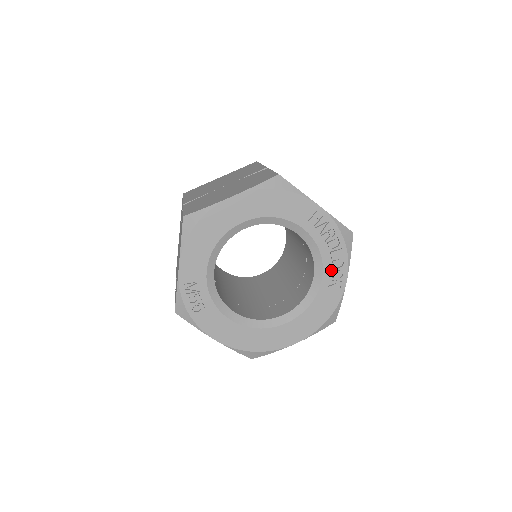
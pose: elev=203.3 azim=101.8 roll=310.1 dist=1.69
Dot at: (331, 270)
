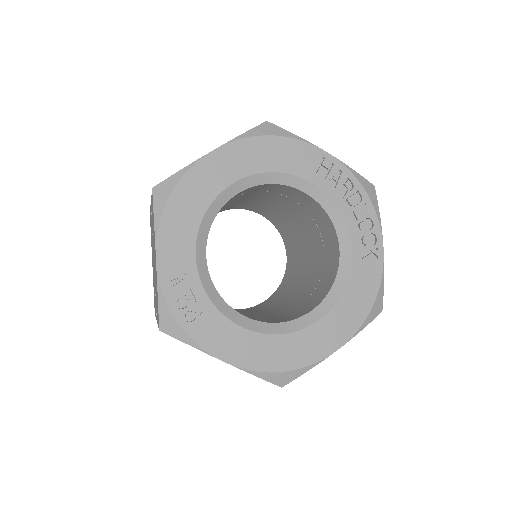
Dot at: (360, 235)
